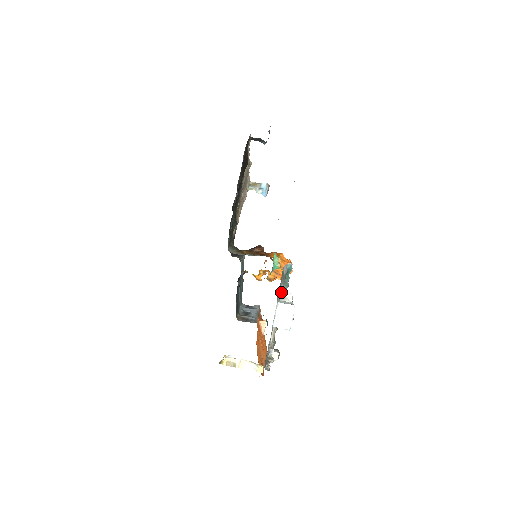
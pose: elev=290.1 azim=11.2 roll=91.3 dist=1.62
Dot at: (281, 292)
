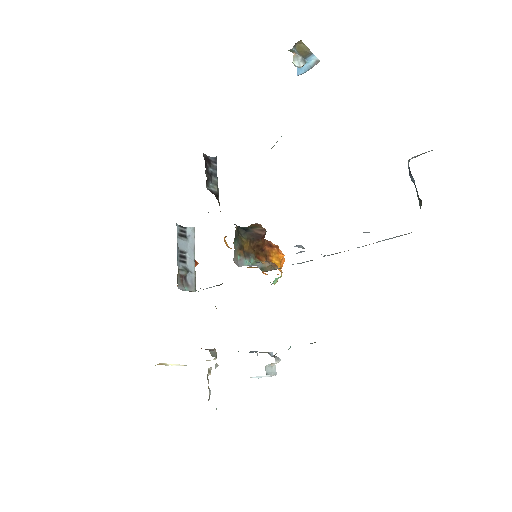
Dot at: occluded
